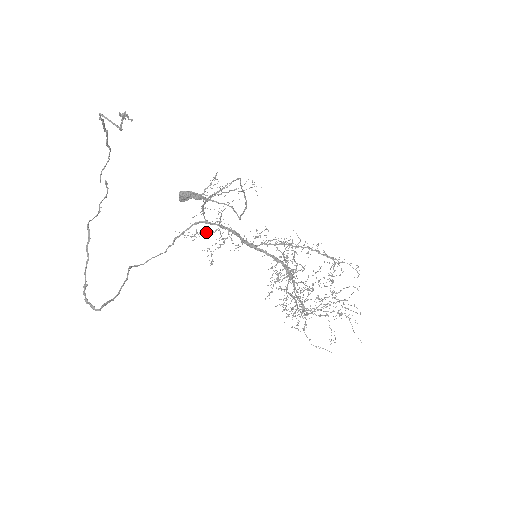
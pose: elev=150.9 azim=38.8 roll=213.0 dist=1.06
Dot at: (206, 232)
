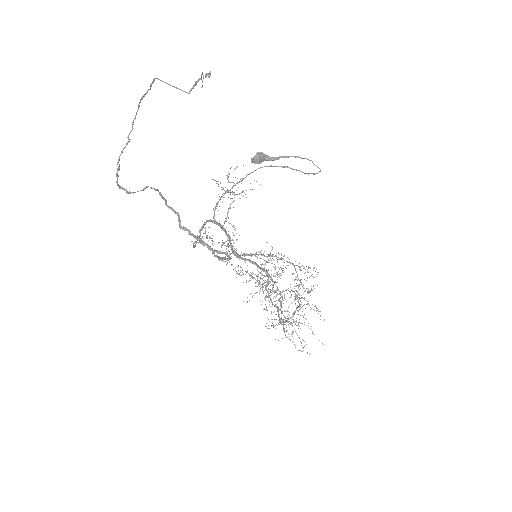
Dot at: occluded
